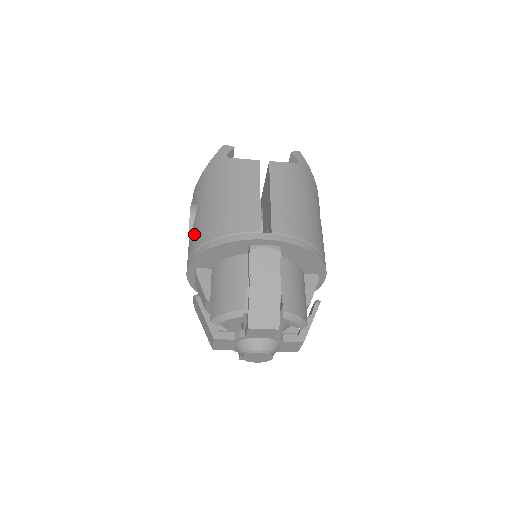
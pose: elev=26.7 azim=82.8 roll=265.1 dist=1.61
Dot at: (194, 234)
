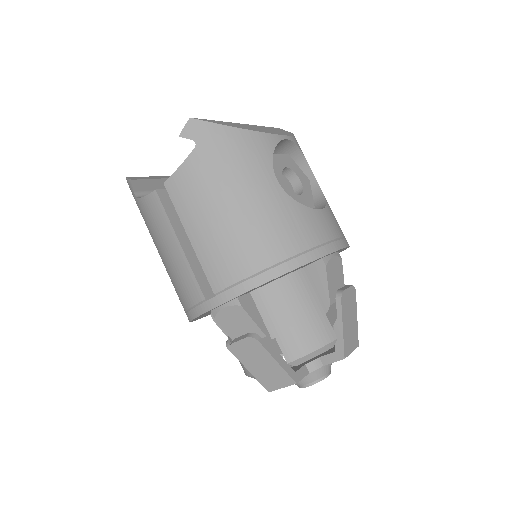
Dot at: occluded
